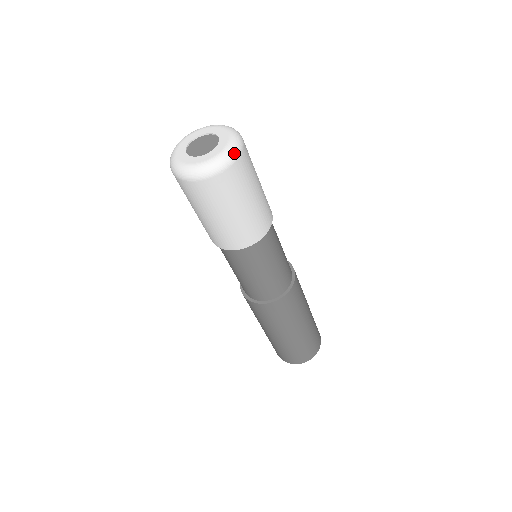
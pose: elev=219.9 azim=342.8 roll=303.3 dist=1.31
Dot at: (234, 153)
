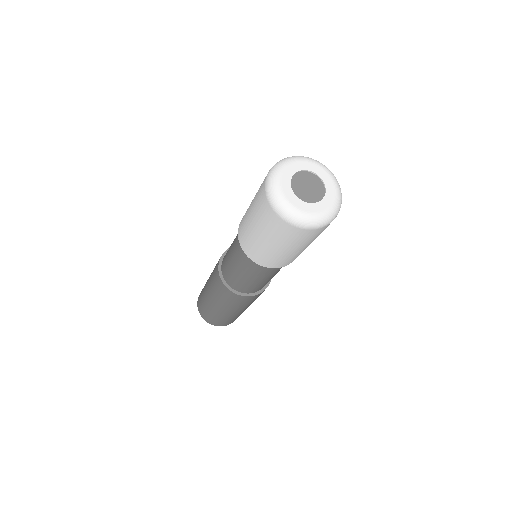
Dot at: (324, 222)
